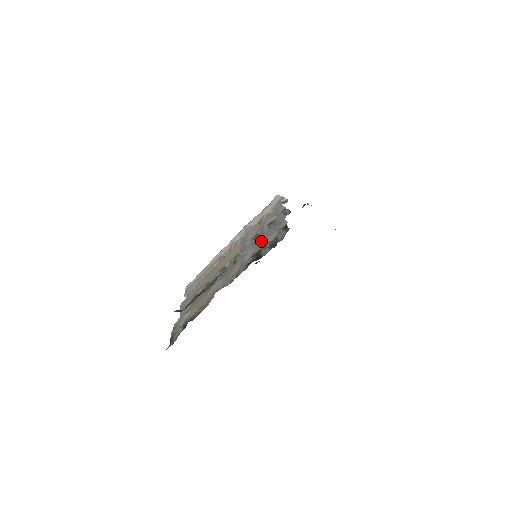
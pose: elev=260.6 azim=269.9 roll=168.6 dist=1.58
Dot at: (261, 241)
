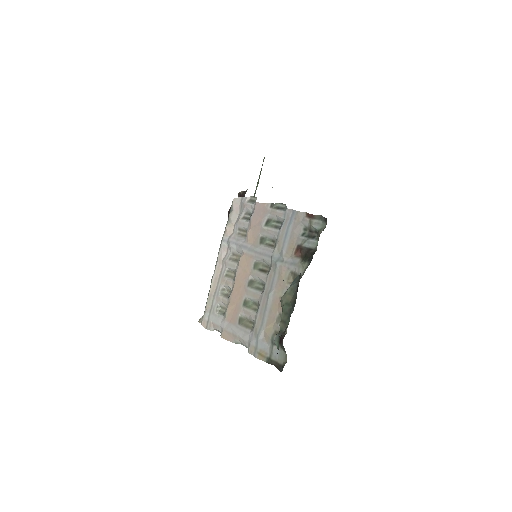
Dot at: (286, 239)
